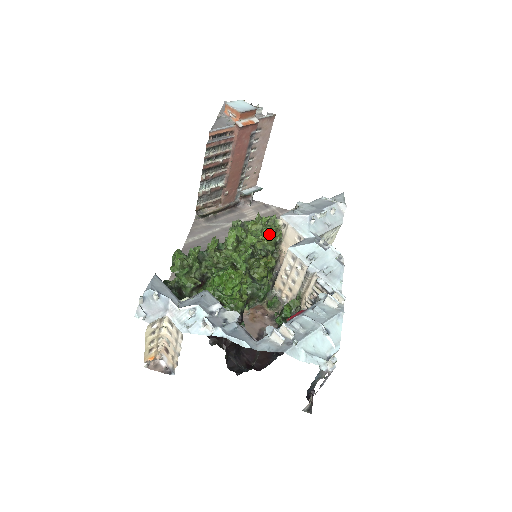
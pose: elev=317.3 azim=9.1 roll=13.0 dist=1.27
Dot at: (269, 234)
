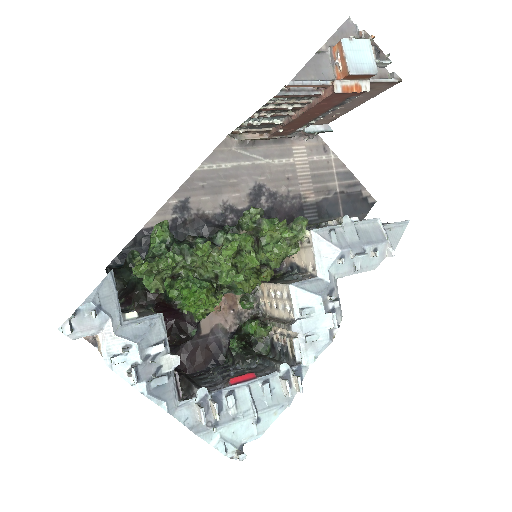
Dot at: occluded
